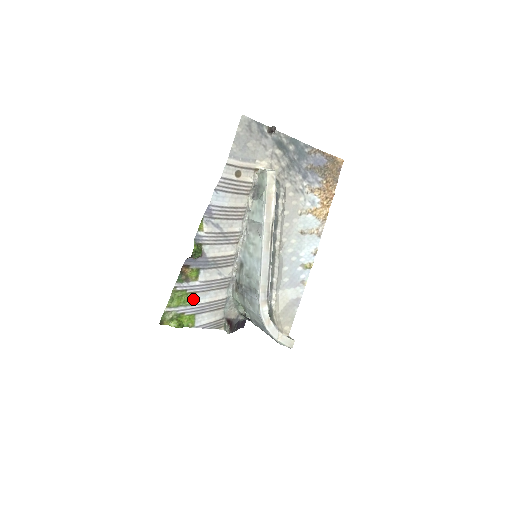
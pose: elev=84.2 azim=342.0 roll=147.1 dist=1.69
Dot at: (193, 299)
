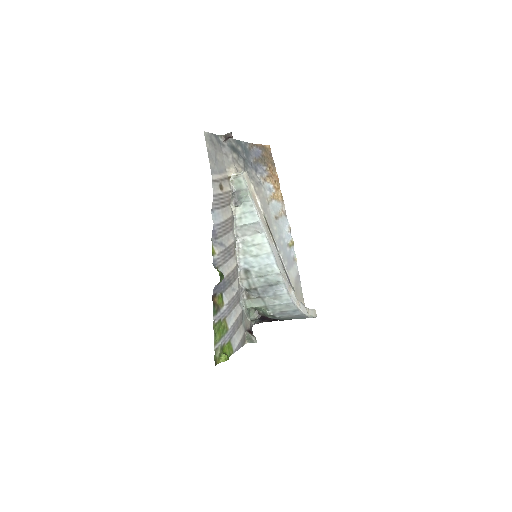
Dot at: (226, 326)
